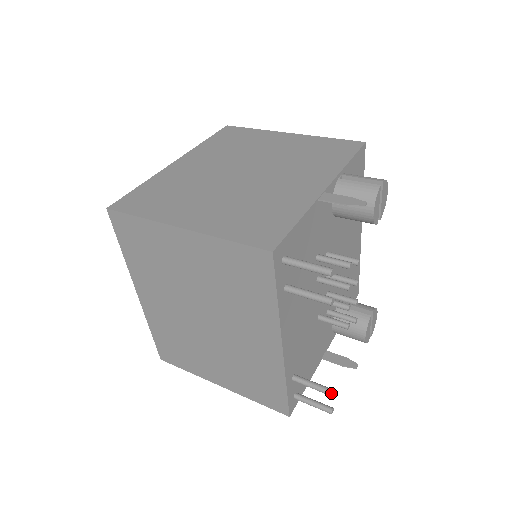
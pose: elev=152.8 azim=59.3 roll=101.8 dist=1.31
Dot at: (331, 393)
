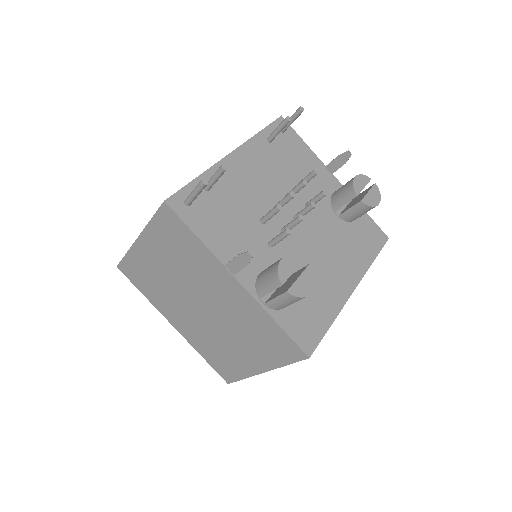
Dot at: (224, 164)
